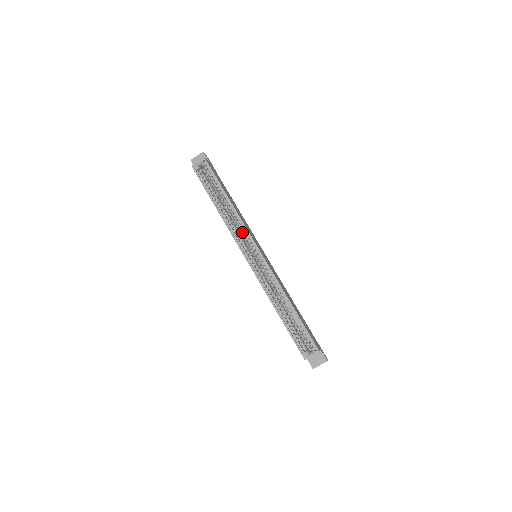
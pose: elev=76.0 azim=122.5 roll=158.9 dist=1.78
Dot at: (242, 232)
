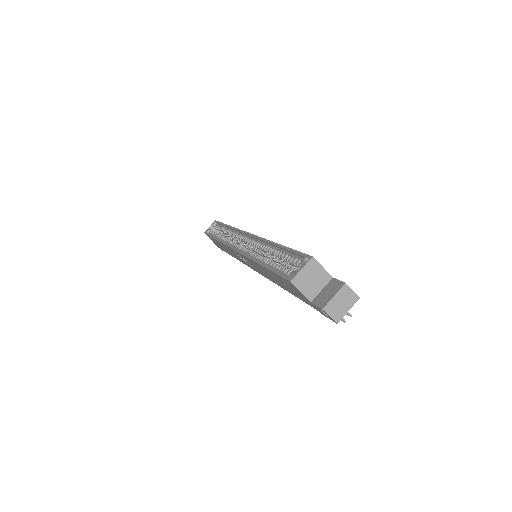
Dot at: (236, 237)
